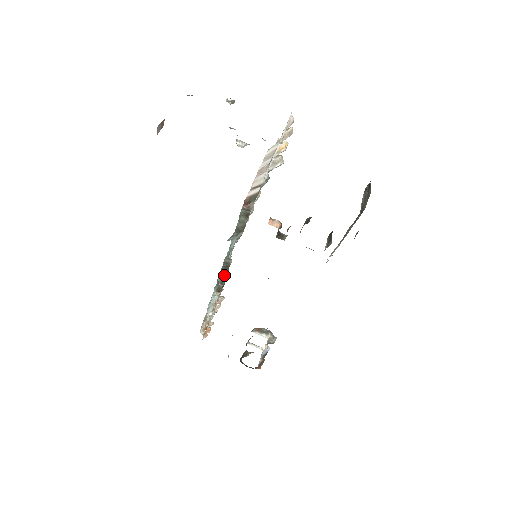
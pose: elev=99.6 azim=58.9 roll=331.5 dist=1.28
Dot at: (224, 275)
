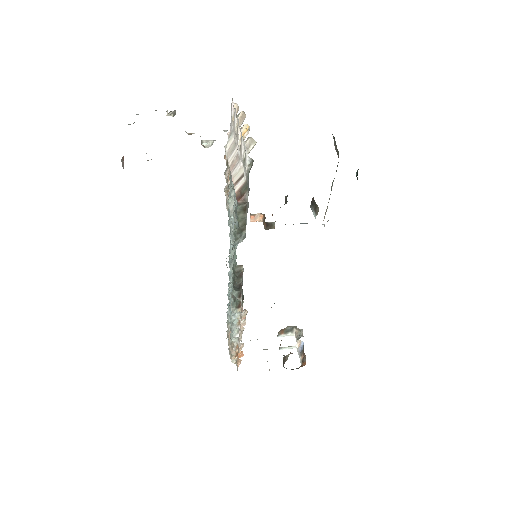
Dot at: (239, 286)
